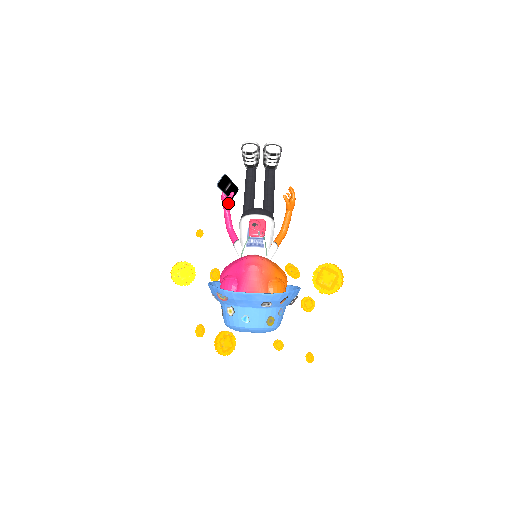
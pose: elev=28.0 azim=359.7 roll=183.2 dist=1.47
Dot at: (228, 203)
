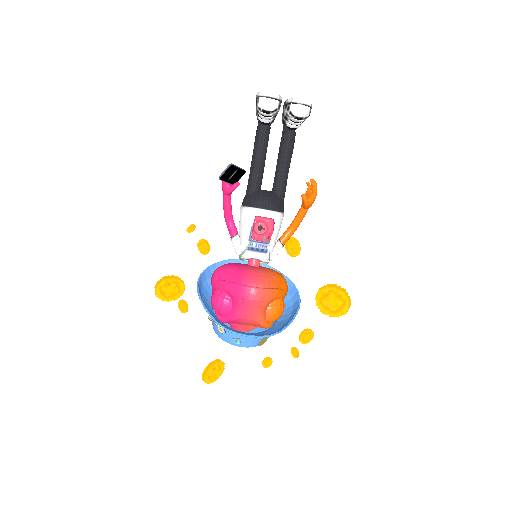
Dot at: (230, 193)
